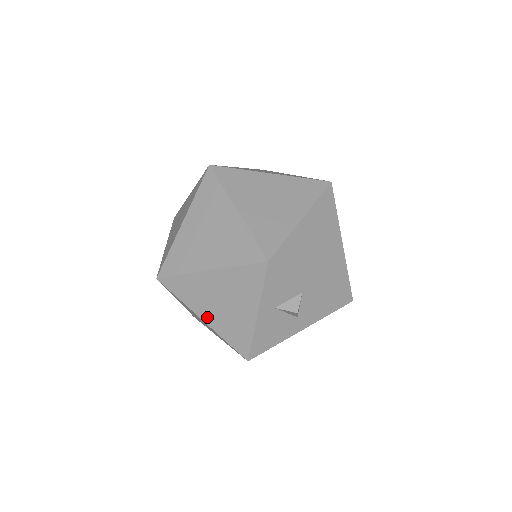
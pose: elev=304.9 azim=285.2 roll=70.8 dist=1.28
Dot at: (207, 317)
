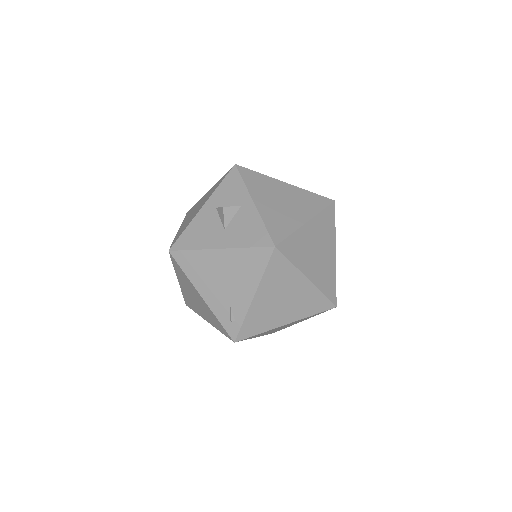
Dot at: (182, 225)
